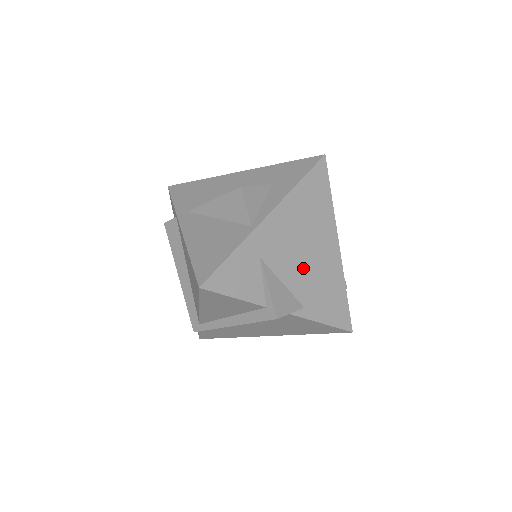
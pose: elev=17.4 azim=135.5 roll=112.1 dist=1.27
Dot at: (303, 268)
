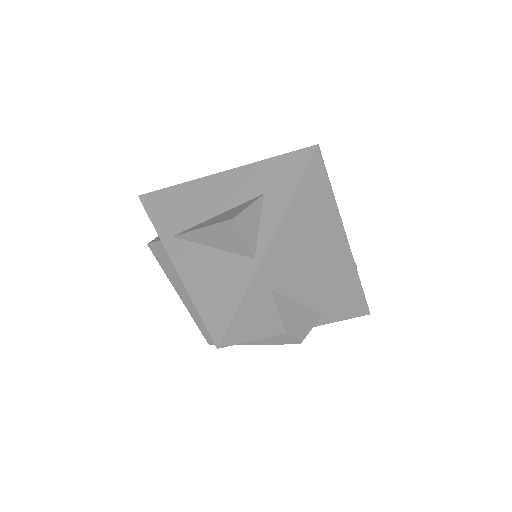
Dot at: (315, 278)
